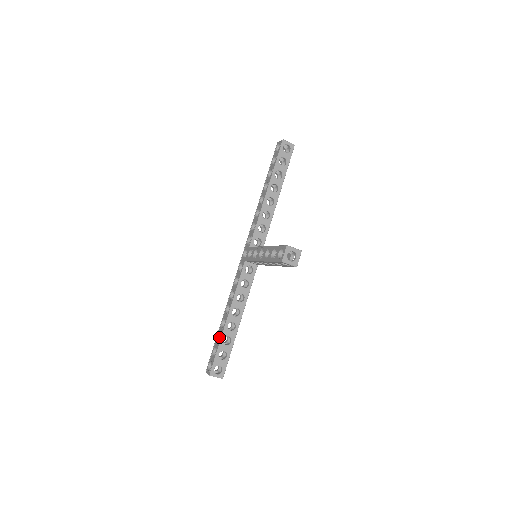
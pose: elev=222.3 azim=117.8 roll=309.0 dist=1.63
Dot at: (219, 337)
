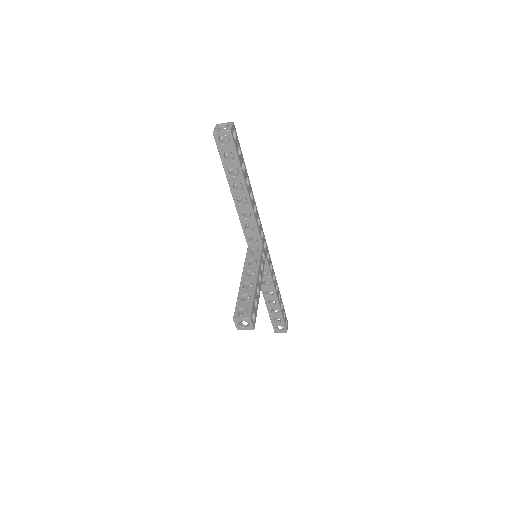
Dot at: occluded
